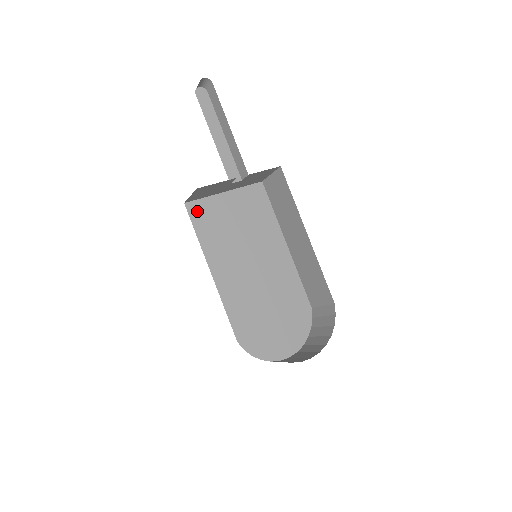
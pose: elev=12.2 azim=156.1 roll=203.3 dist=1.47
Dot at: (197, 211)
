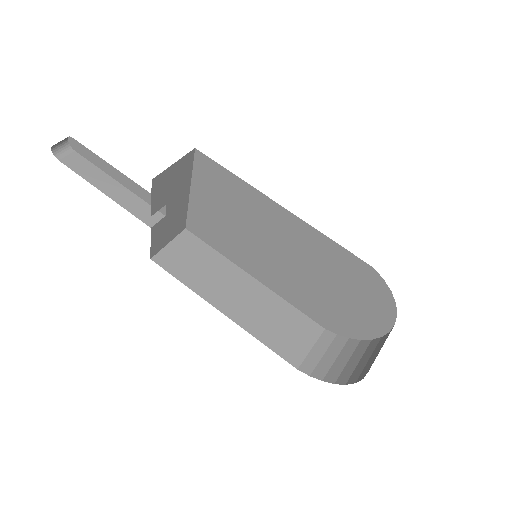
Dot at: (196, 229)
